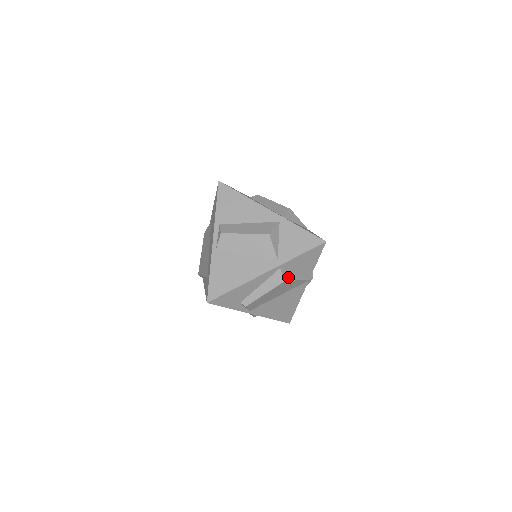
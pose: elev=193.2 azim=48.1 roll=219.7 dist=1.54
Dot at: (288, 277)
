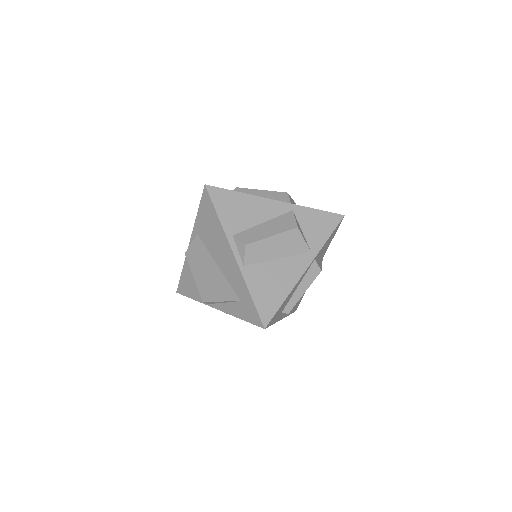
Dot at: (320, 265)
